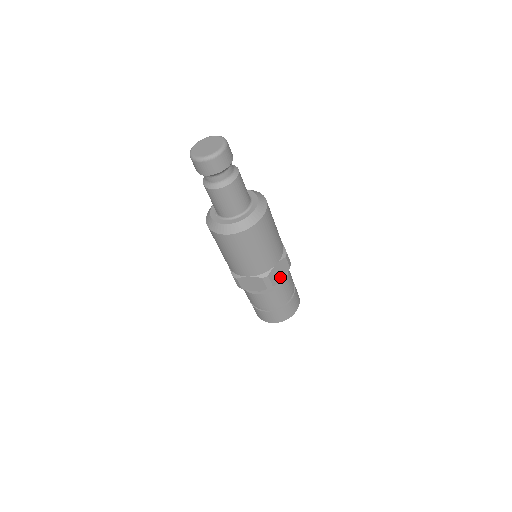
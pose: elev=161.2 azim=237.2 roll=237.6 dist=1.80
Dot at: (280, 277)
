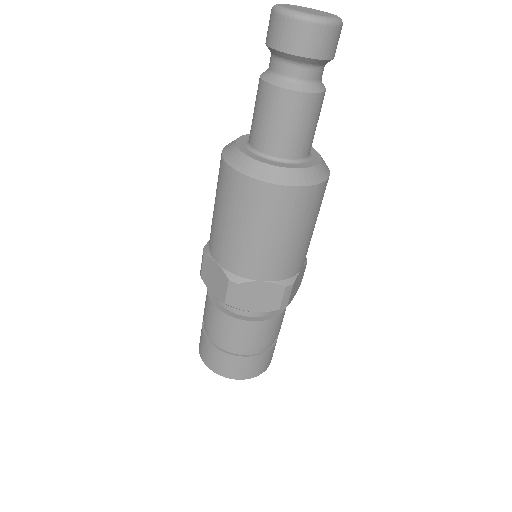
Dot at: (255, 306)
